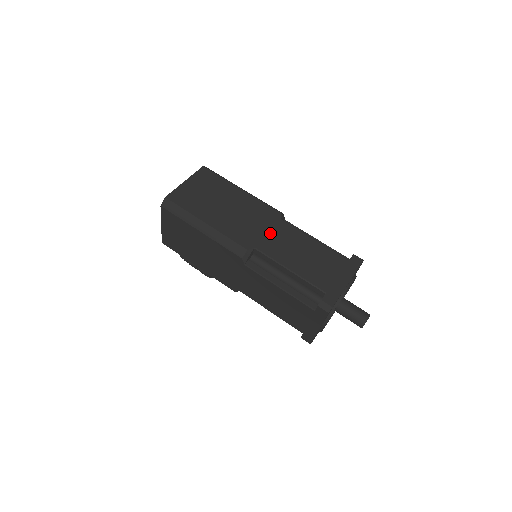
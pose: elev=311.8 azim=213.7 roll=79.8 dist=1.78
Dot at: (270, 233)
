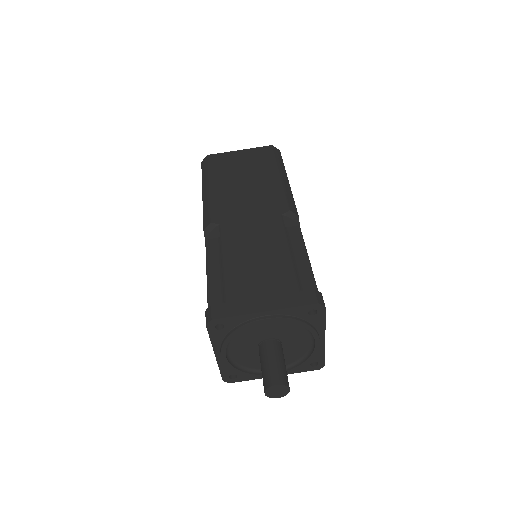
Dot at: (252, 220)
